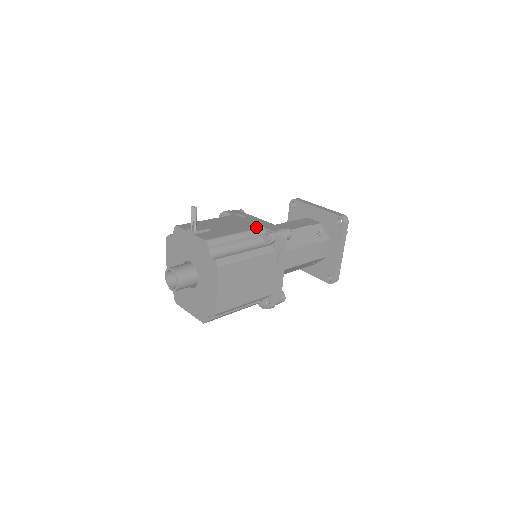
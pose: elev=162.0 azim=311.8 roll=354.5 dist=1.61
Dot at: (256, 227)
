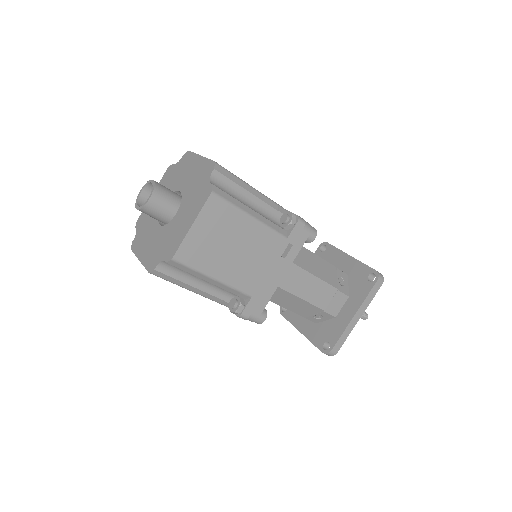
Dot at: occluded
